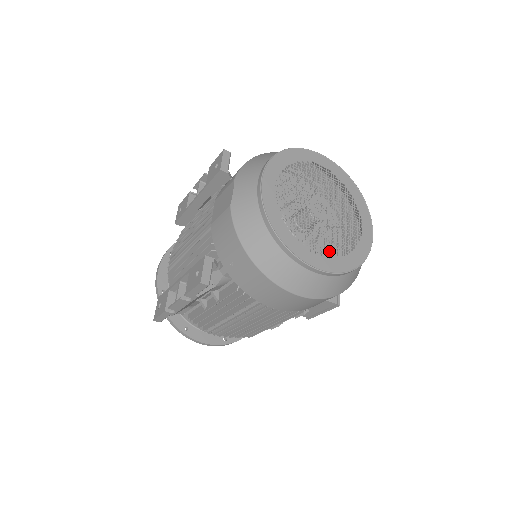
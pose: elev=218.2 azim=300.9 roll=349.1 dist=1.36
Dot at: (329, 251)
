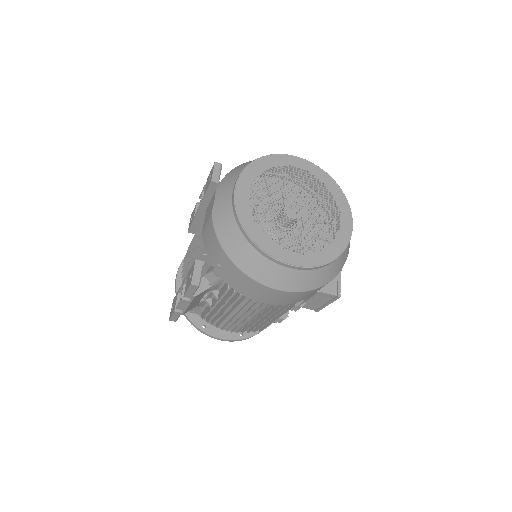
Dot at: (316, 246)
